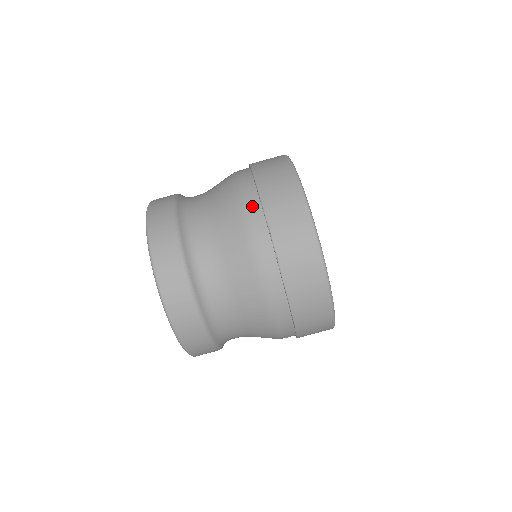
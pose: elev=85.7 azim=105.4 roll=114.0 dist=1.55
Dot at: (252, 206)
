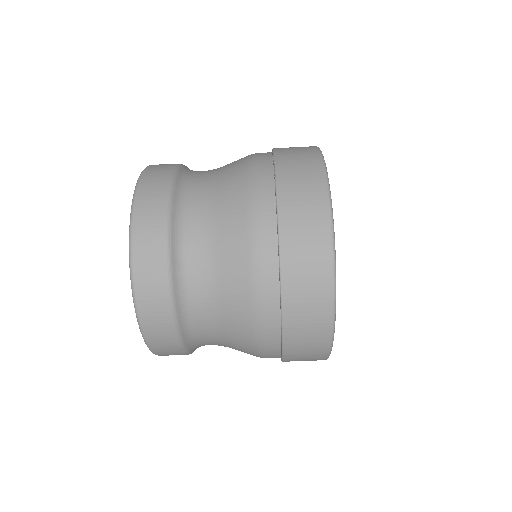
Dot at: (270, 338)
